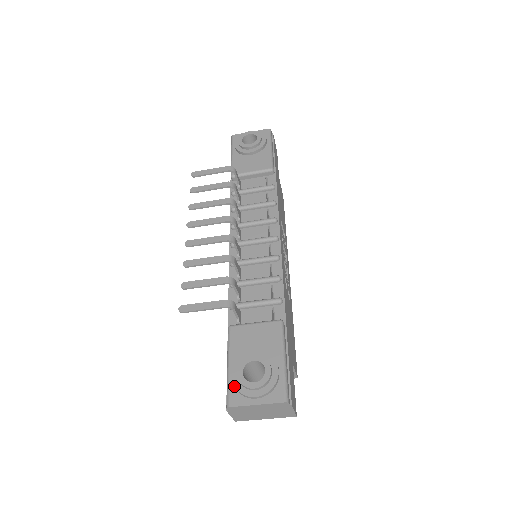
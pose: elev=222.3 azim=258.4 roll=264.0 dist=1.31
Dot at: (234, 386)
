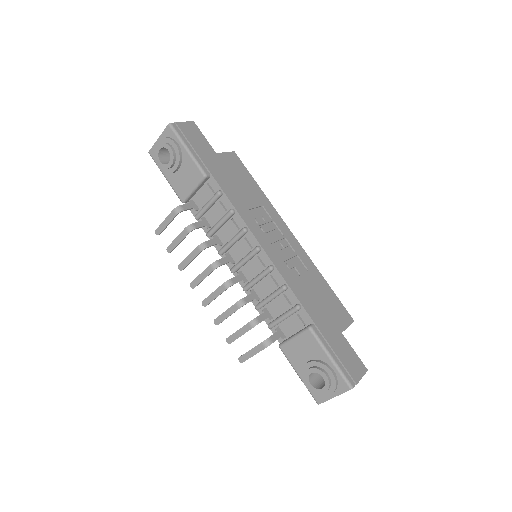
Dot at: (312, 393)
